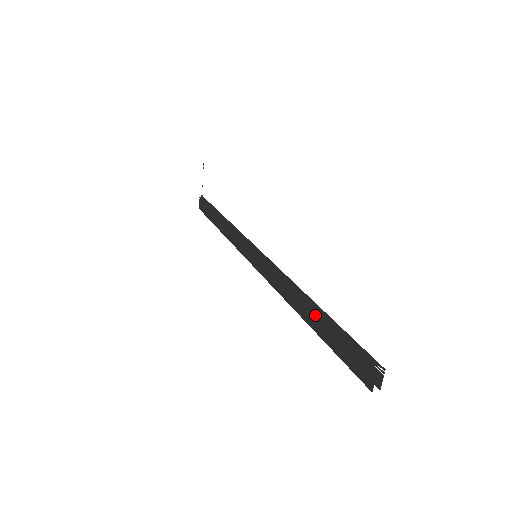
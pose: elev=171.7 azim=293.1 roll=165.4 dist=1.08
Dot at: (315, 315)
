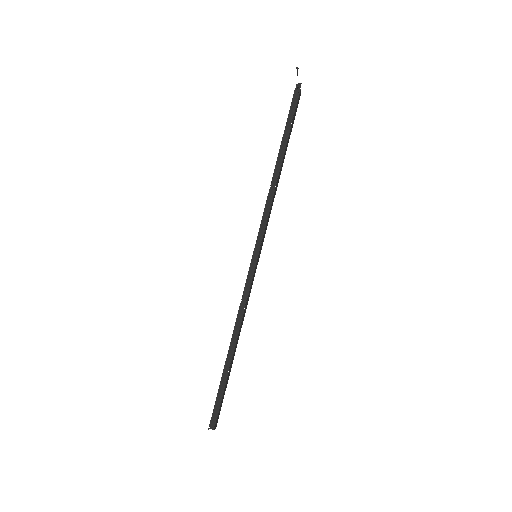
Dot at: (225, 363)
